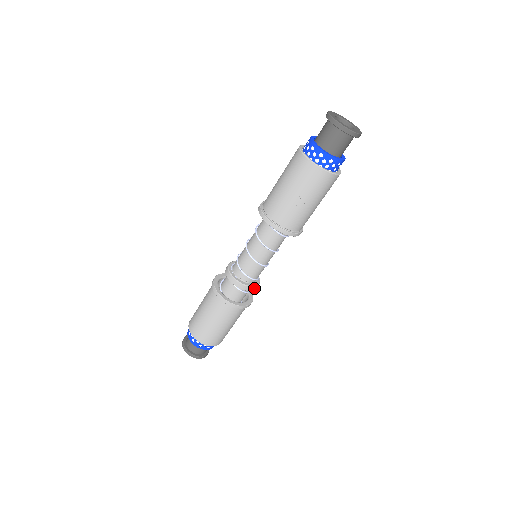
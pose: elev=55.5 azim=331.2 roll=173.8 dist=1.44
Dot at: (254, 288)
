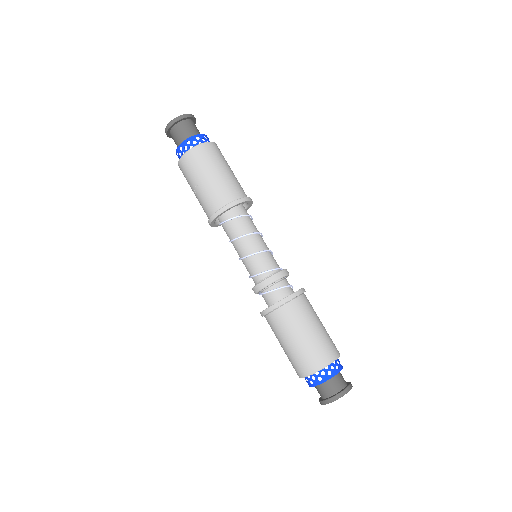
Dot at: (270, 280)
